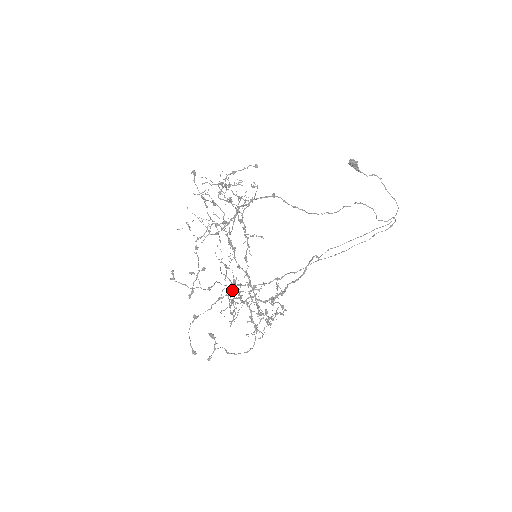
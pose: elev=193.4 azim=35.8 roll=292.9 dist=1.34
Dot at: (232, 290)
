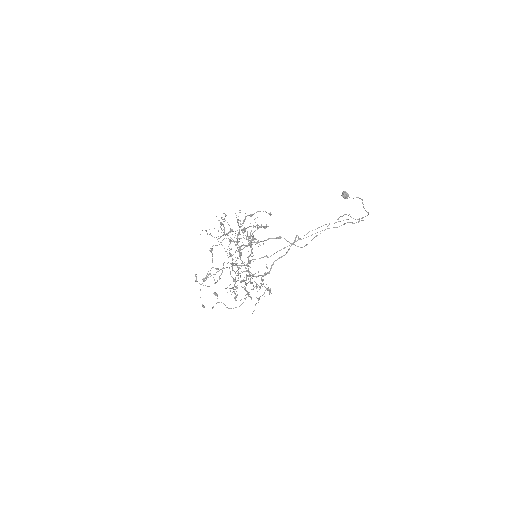
Dot at: (233, 265)
